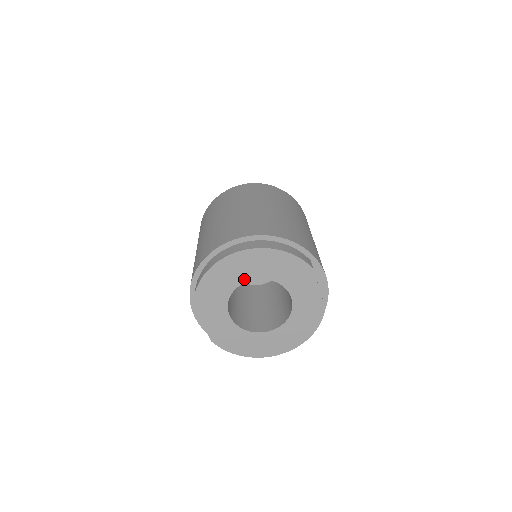
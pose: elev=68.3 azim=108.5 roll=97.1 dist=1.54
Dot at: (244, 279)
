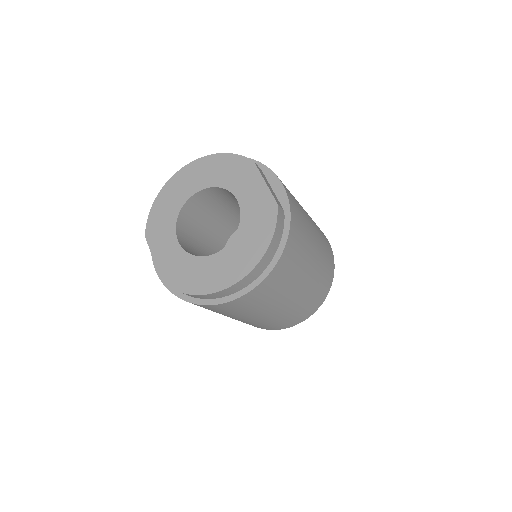
Dot at: (190, 194)
